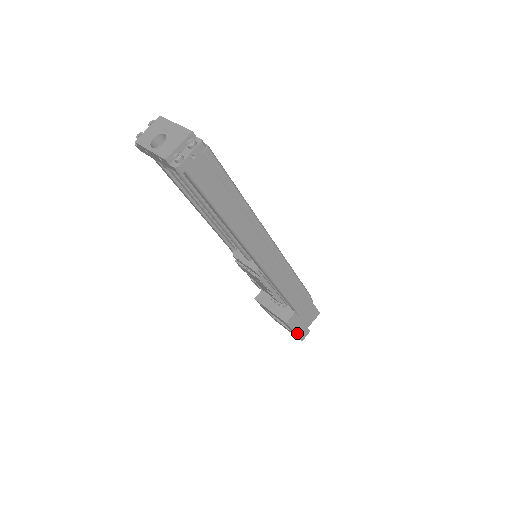
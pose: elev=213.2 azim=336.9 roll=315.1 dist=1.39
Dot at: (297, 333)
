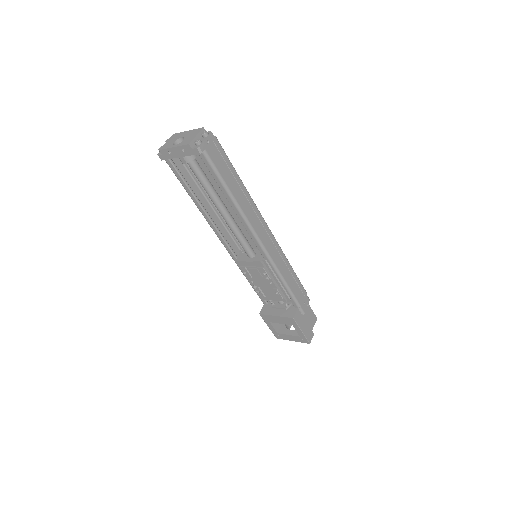
Dot at: (304, 333)
